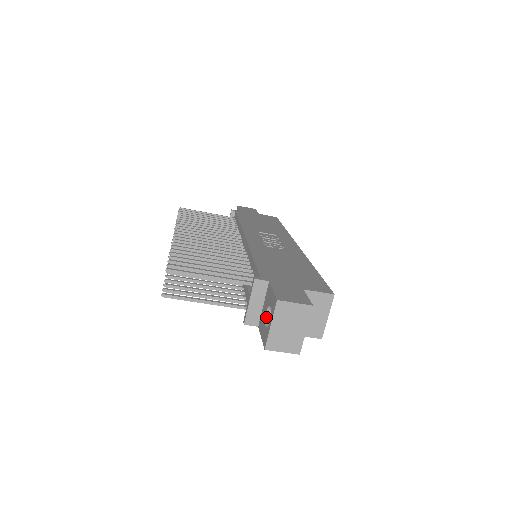
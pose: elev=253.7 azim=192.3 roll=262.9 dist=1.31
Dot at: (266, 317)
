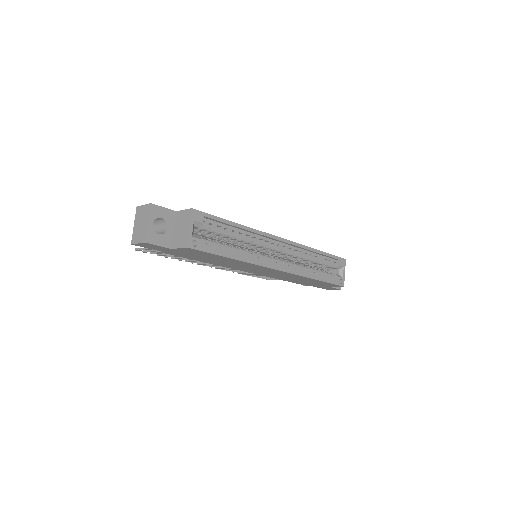
Dot at: occluded
